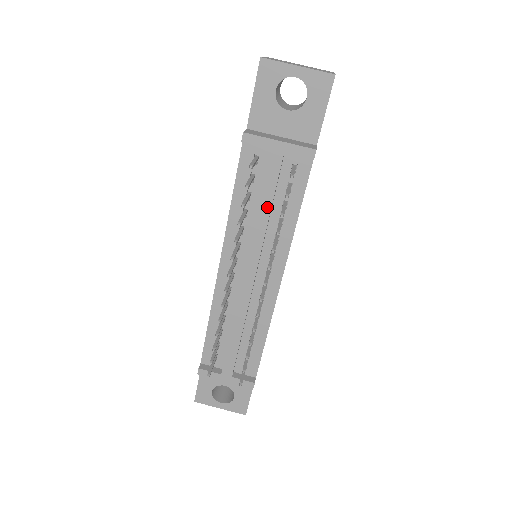
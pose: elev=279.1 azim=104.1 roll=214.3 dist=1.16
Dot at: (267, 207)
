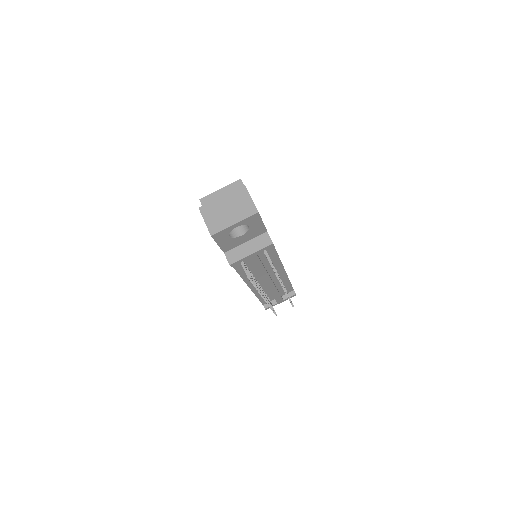
Dot at: (261, 268)
